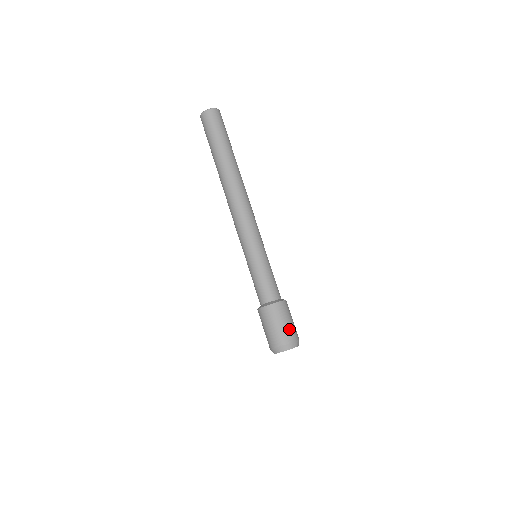
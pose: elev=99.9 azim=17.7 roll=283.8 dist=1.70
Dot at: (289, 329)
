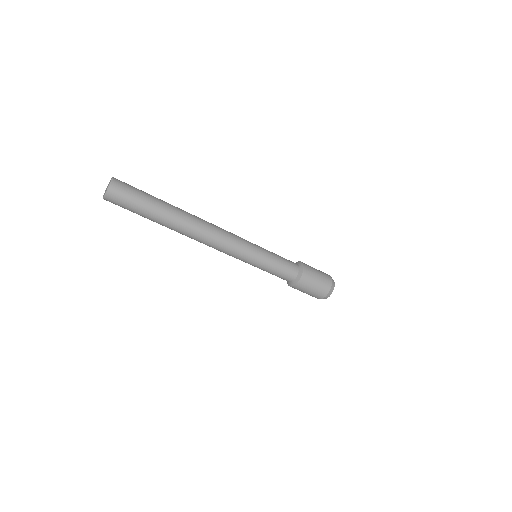
Dot at: (314, 295)
